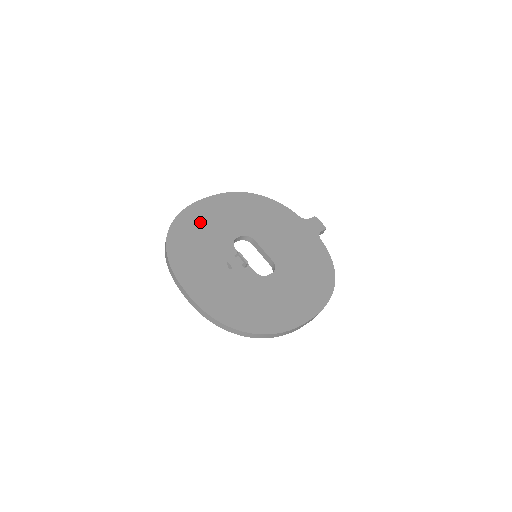
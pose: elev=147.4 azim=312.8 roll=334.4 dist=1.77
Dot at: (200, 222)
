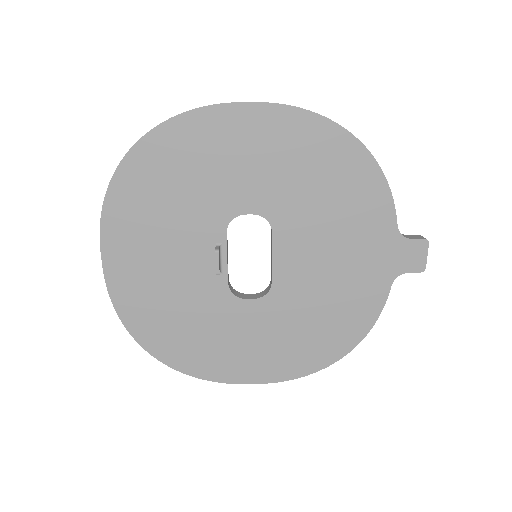
Dot at: (200, 153)
